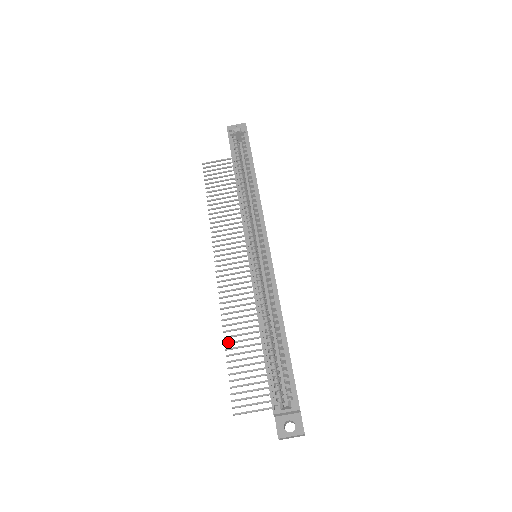
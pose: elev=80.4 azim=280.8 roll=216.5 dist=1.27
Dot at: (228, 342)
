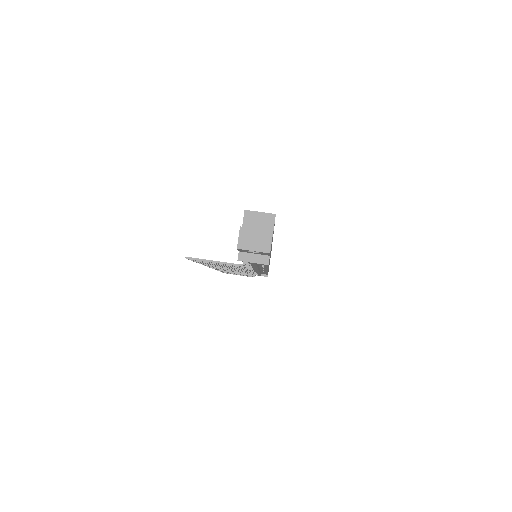
Dot at: occluded
